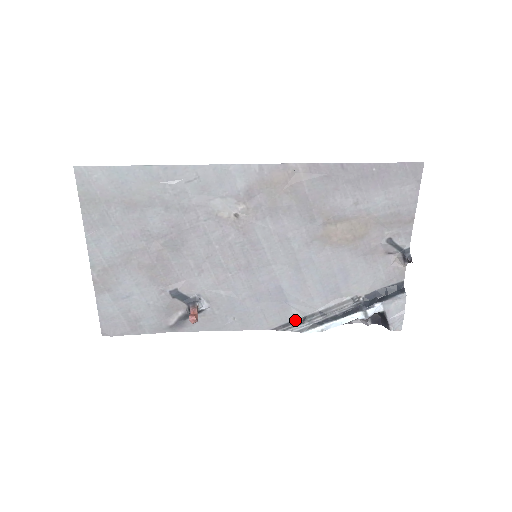
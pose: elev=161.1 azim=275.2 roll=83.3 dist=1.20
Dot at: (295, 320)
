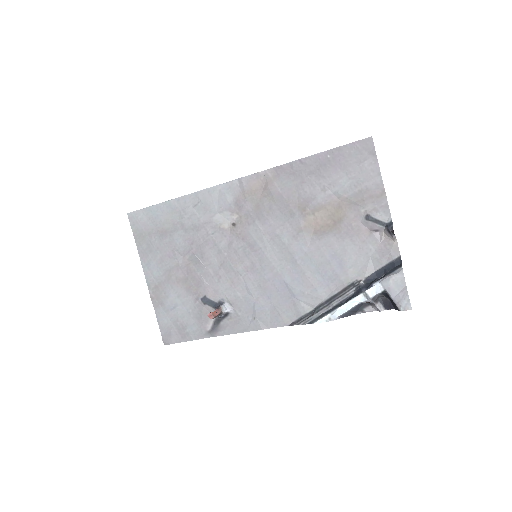
Dot at: (307, 314)
